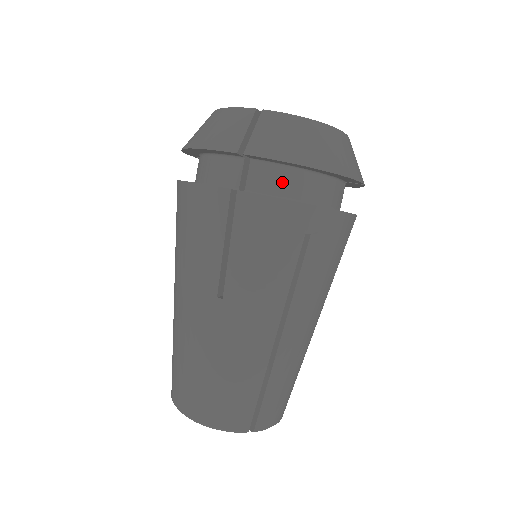
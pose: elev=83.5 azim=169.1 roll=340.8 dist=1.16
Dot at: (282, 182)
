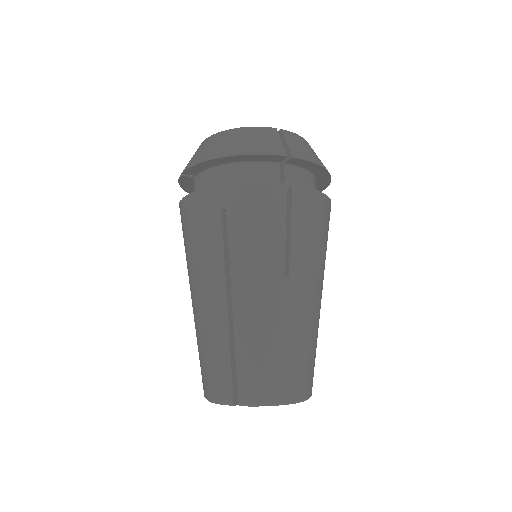
Dot at: (211, 181)
